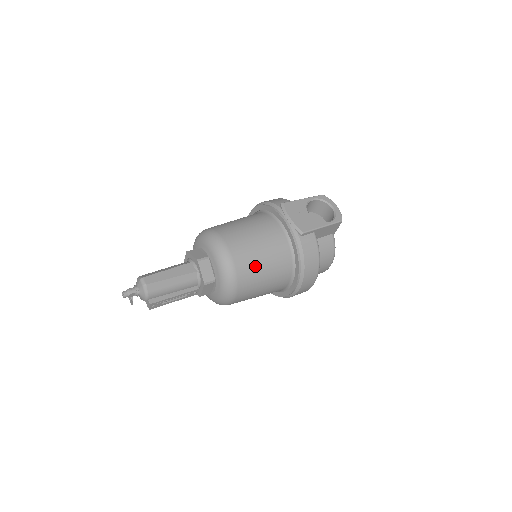
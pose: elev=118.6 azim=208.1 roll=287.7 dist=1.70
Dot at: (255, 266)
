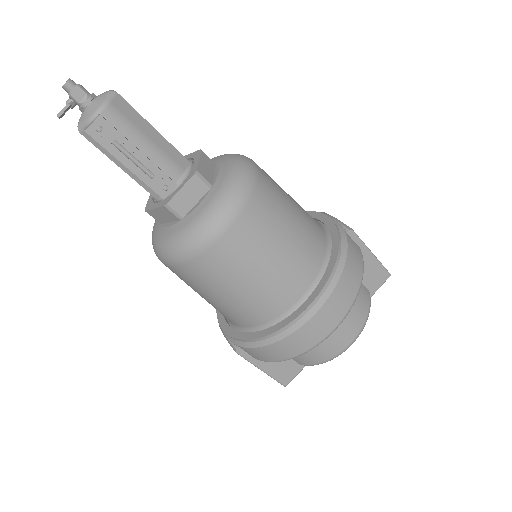
Dot at: (281, 207)
